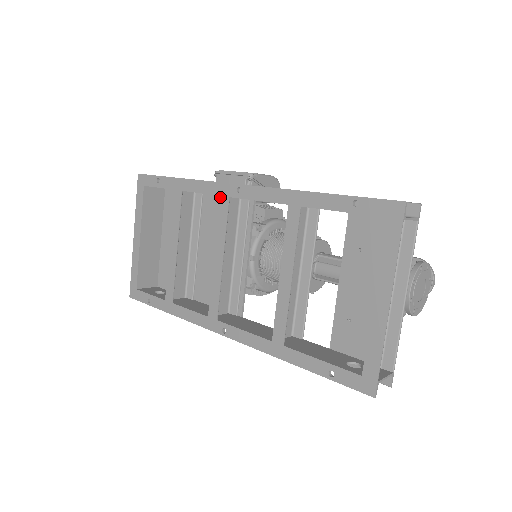
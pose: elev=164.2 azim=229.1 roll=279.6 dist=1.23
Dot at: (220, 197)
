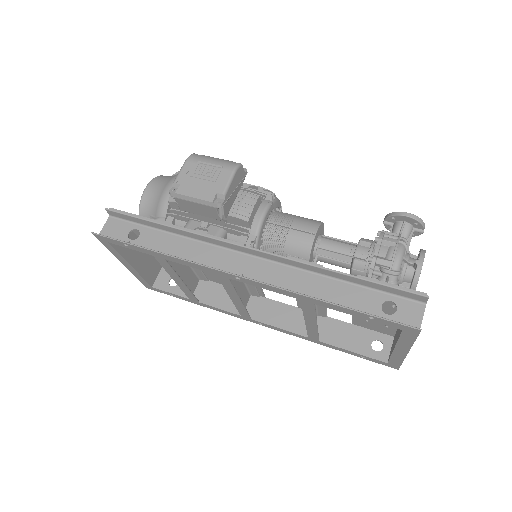
Dot at: (217, 276)
